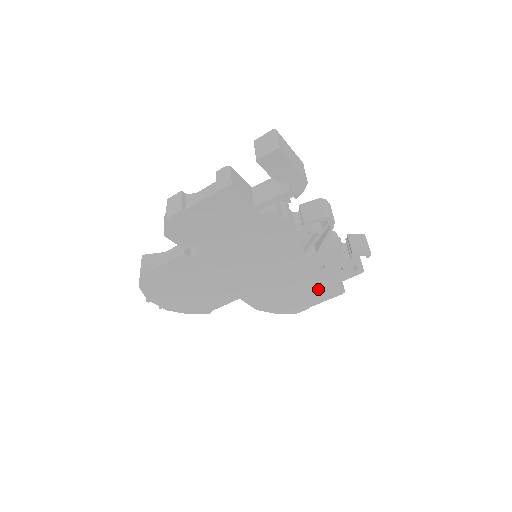
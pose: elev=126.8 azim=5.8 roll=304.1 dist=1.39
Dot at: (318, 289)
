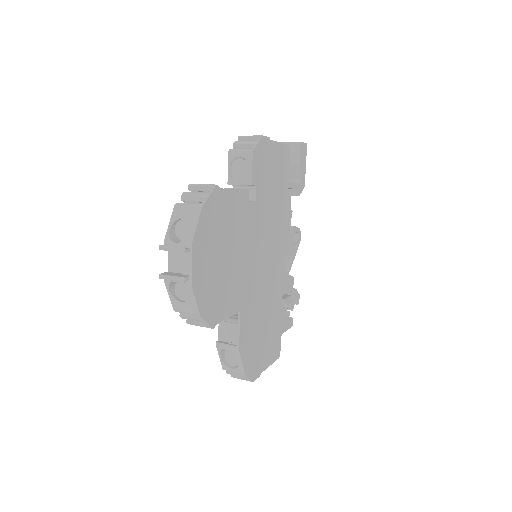
Dot at: (273, 337)
